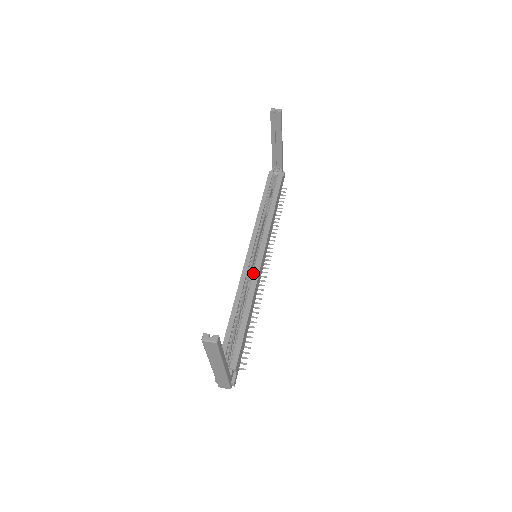
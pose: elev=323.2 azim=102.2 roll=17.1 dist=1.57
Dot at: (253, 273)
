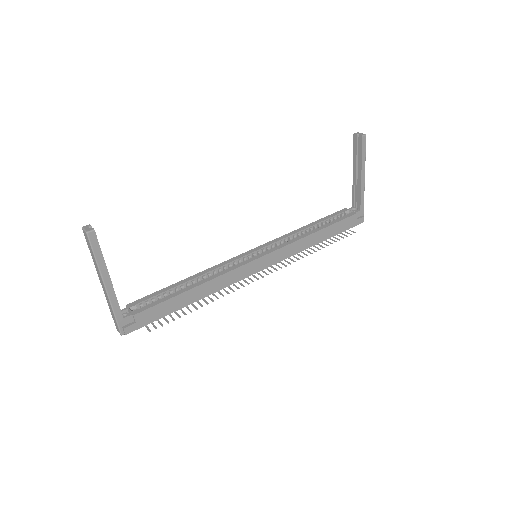
Dot at: (237, 264)
